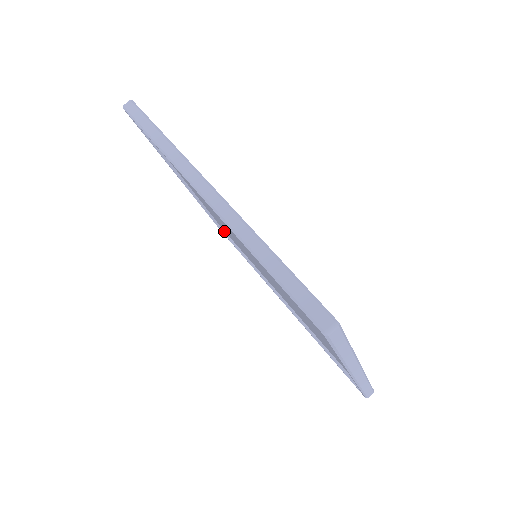
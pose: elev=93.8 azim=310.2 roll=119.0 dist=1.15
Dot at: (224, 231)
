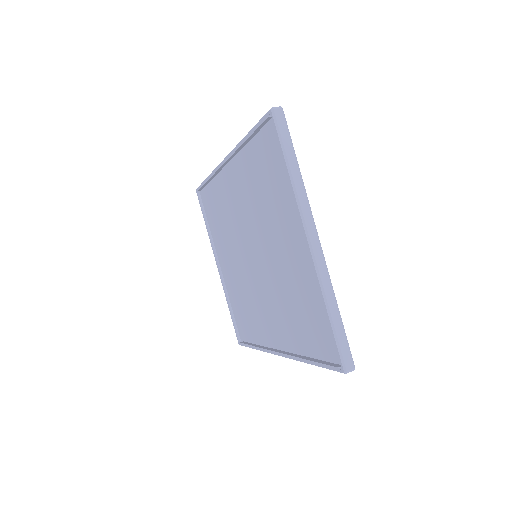
Dot at: (242, 342)
